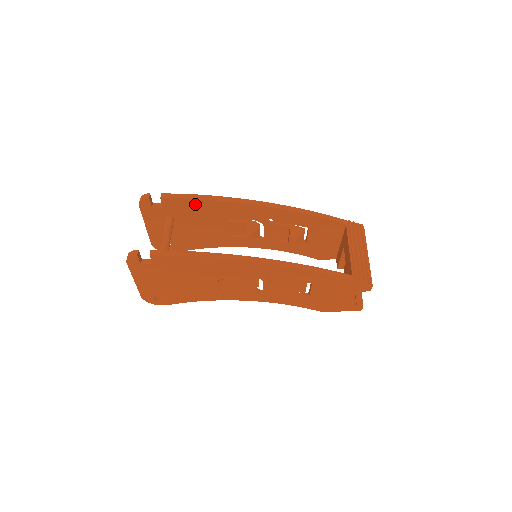
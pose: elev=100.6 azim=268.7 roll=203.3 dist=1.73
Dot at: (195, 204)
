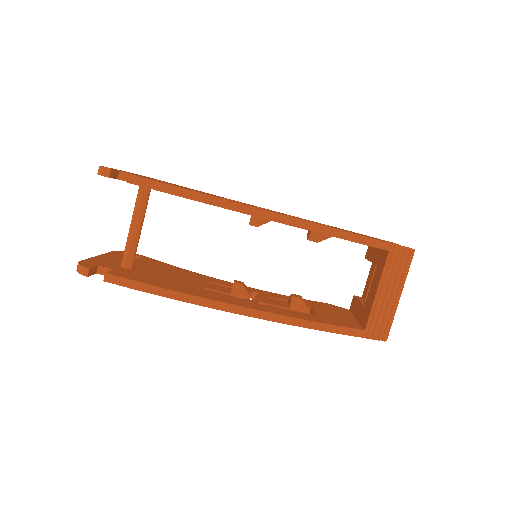
Dot at: occluded
